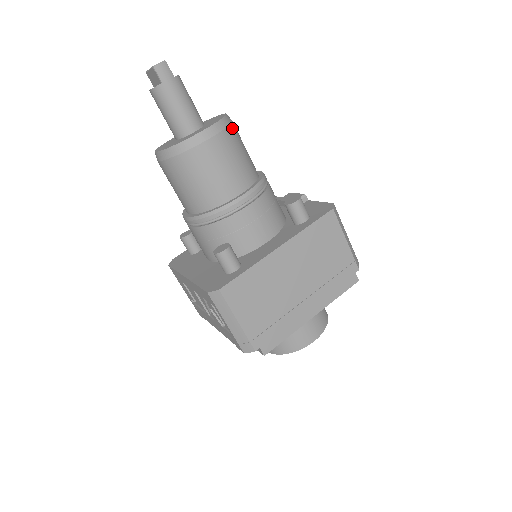
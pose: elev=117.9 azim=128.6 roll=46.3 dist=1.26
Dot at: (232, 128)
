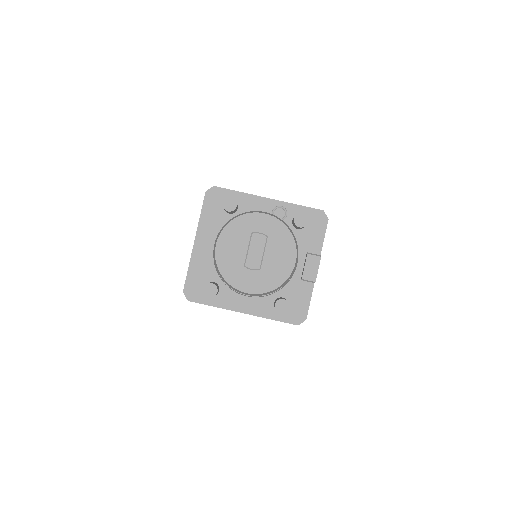
Dot at: occluded
